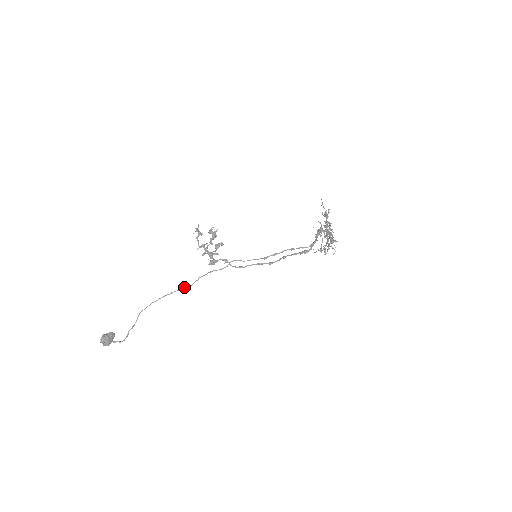
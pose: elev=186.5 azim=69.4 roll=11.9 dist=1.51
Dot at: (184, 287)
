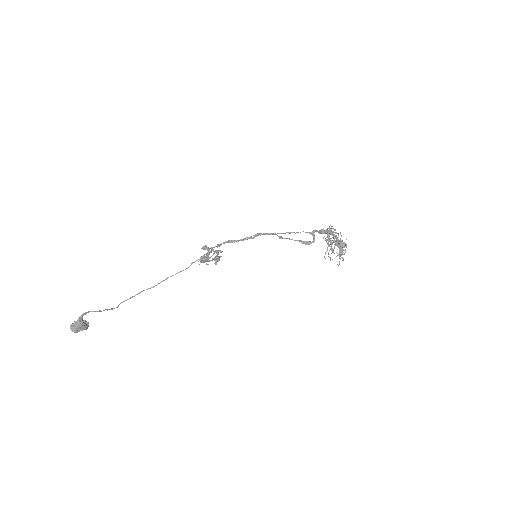
Dot at: (175, 274)
